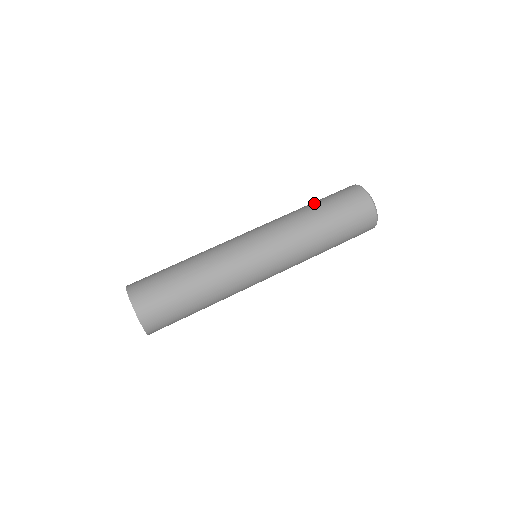
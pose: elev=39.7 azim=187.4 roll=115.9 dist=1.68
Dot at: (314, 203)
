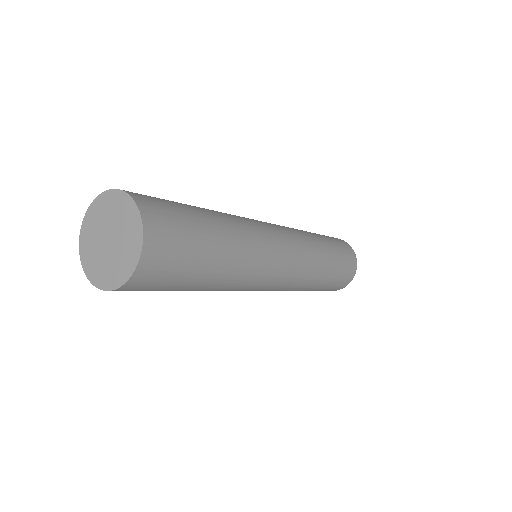
Dot at: occluded
